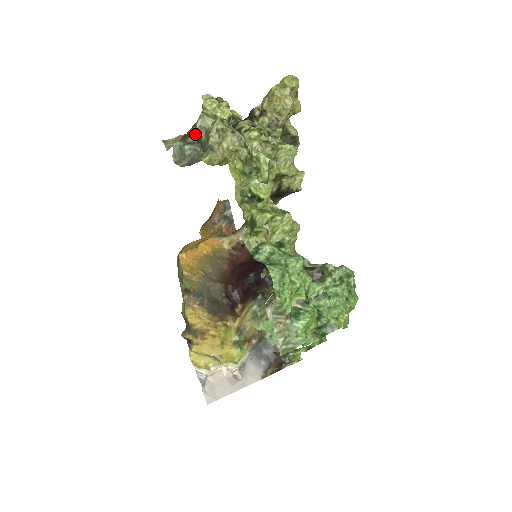
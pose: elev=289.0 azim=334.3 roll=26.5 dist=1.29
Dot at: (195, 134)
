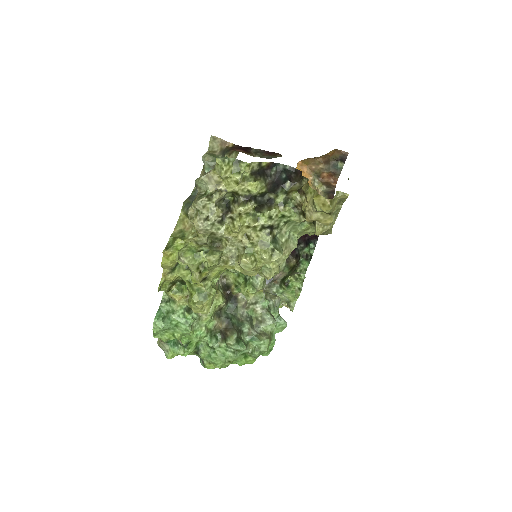
Dot at: occluded
